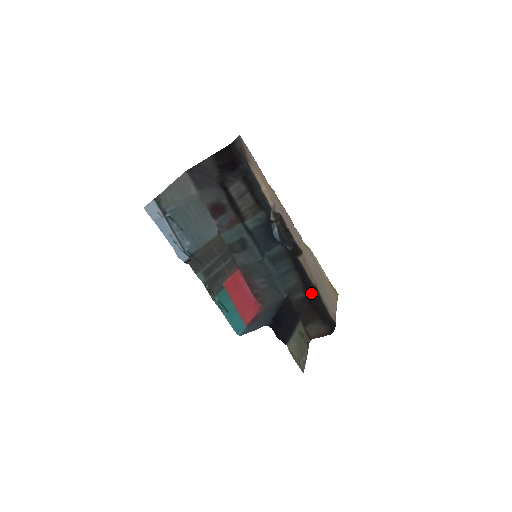
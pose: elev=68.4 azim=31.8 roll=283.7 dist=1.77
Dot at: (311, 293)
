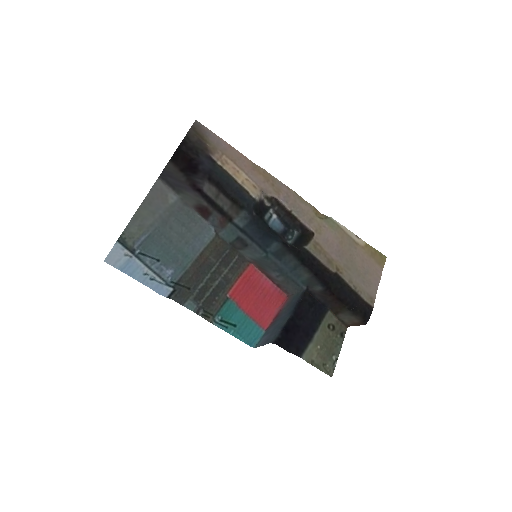
Dot at: (331, 284)
